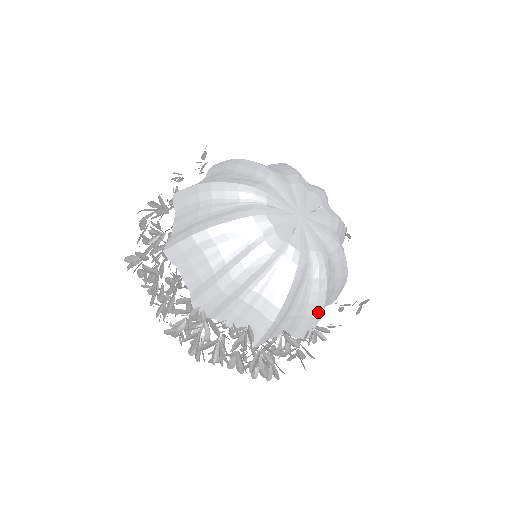
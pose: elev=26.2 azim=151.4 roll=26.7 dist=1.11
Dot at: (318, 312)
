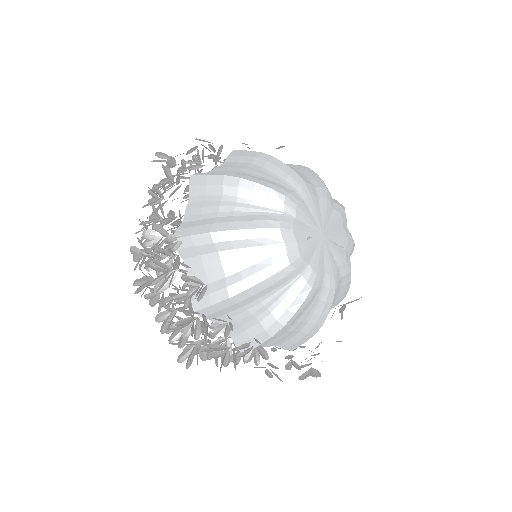
Dot at: (272, 329)
